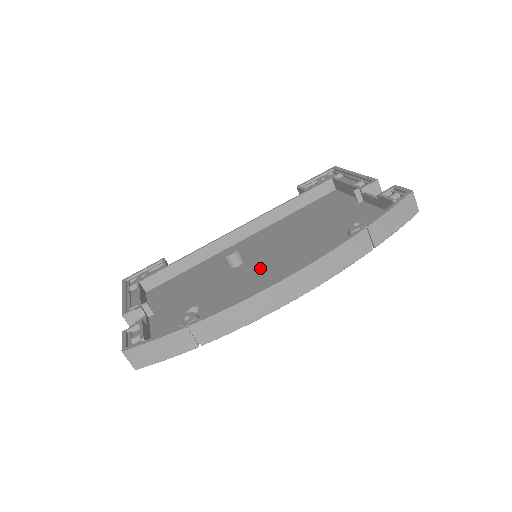
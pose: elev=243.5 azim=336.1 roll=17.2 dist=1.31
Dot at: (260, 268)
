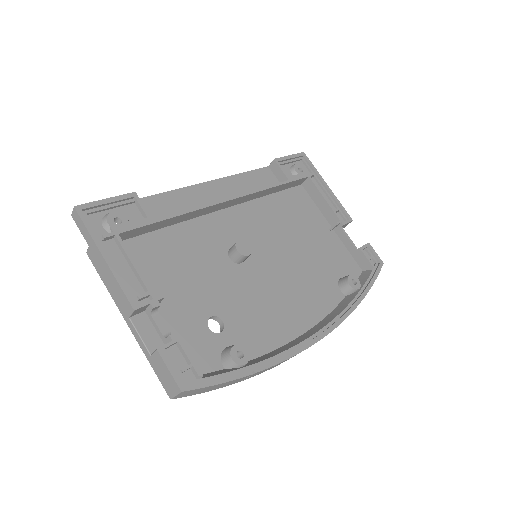
Dot at: (270, 283)
